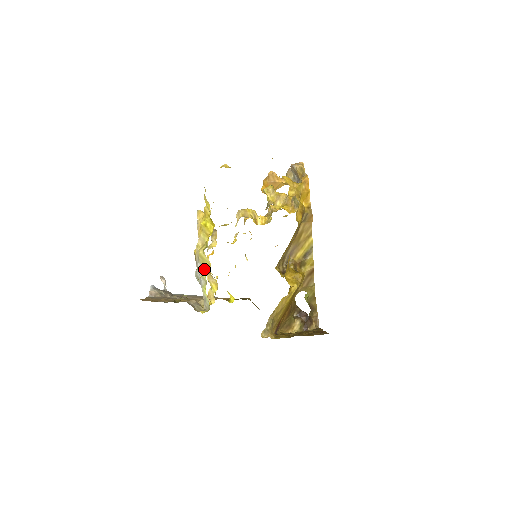
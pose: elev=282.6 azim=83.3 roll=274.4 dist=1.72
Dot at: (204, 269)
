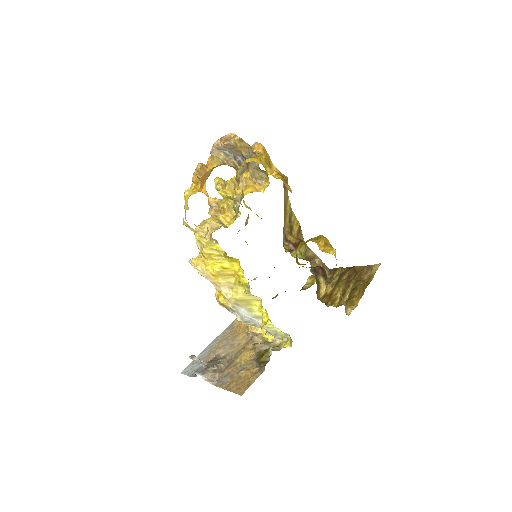
Dot at: (254, 309)
